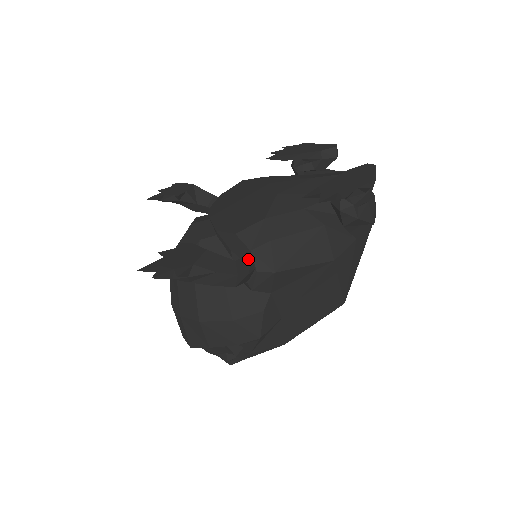
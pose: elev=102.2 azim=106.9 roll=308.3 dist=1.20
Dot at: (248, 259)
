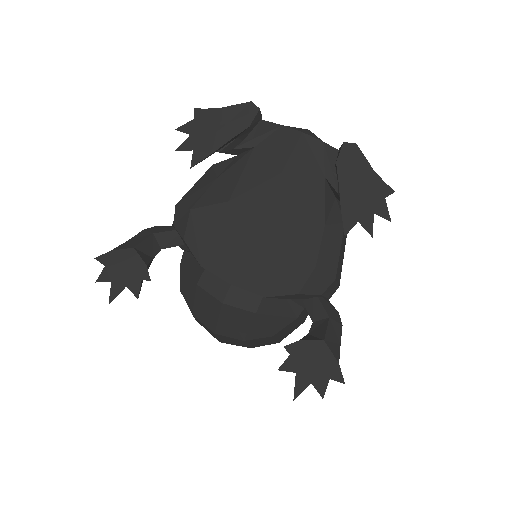
Dot at: (323, 301)
